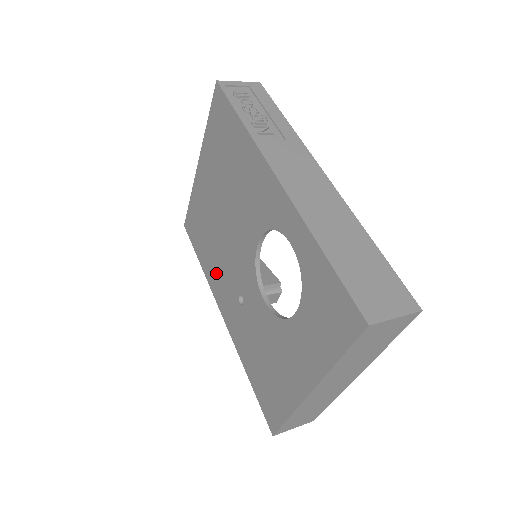
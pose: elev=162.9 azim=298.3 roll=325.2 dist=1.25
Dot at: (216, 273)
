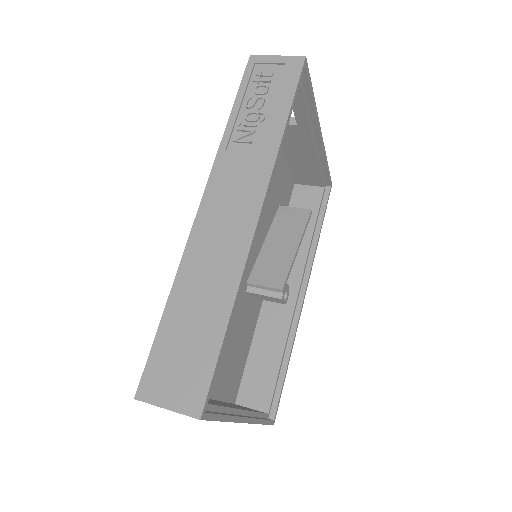
Dot at: occluded
